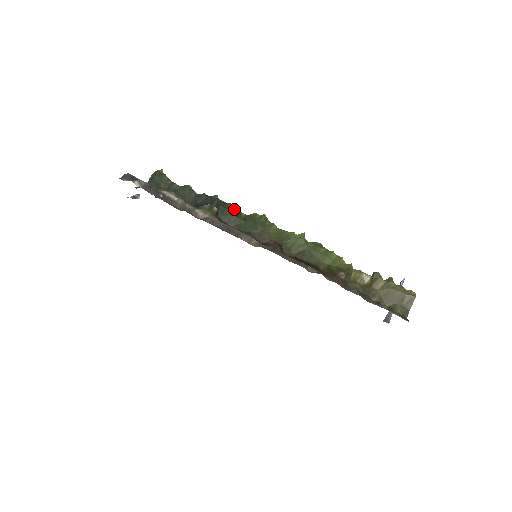
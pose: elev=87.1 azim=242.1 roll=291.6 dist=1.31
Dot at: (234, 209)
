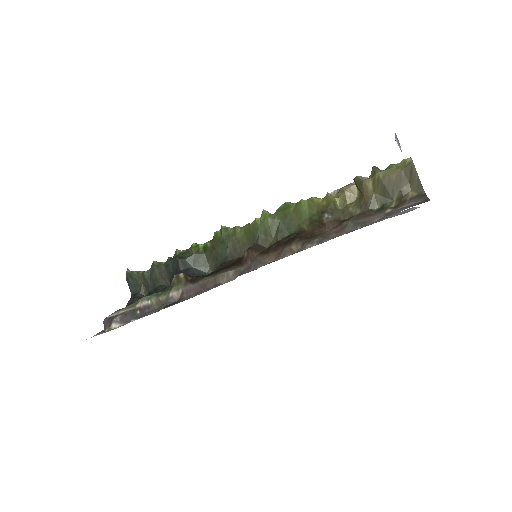
Dot at: (198, 247)
